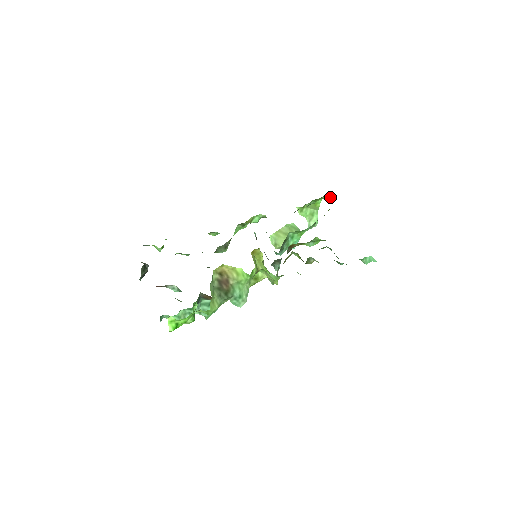
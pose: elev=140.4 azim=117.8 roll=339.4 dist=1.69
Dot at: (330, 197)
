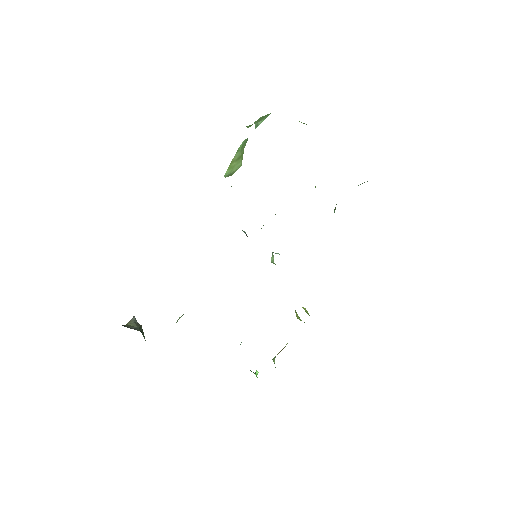
Dot at: (303, 123)
